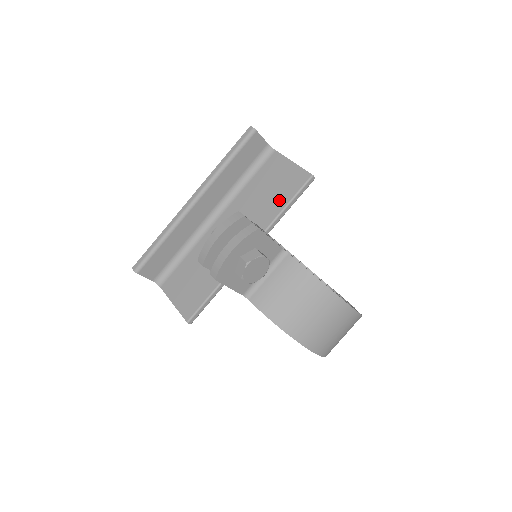
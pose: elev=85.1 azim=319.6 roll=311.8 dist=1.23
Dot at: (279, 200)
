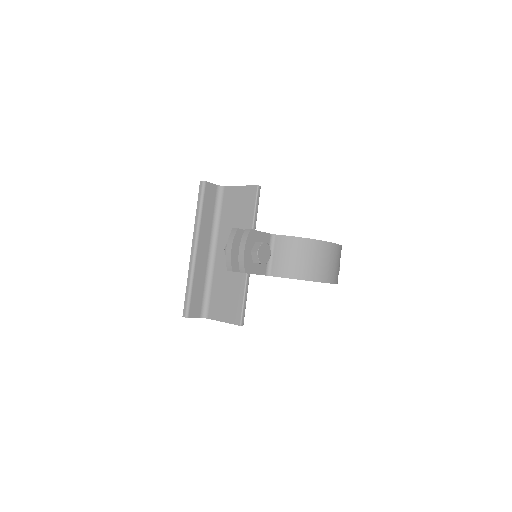
Dot at: (247, 214)
